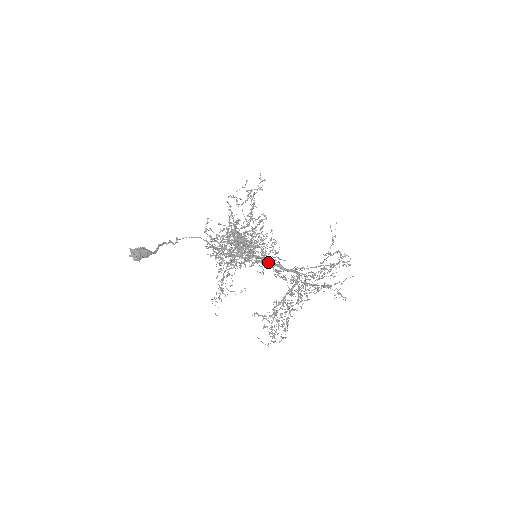
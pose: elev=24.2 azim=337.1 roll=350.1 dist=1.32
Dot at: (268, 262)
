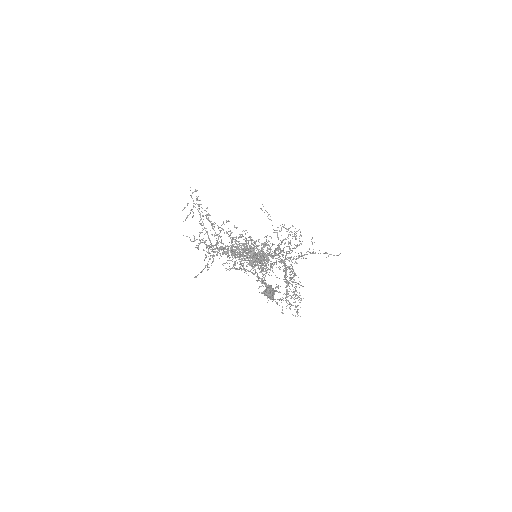
Dot at: (264, 256)
